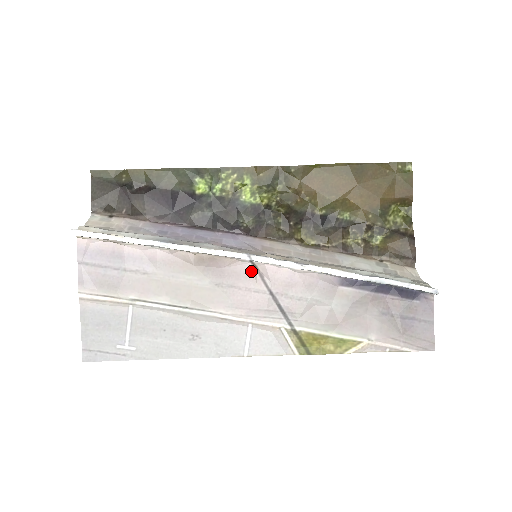
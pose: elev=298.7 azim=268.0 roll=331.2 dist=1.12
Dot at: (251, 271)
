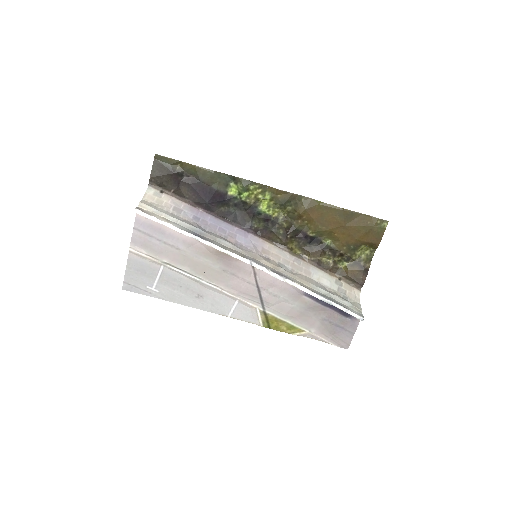
Dot at: (249, 269)
